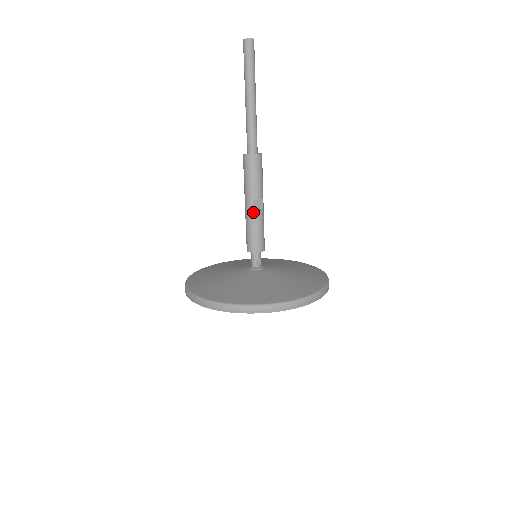
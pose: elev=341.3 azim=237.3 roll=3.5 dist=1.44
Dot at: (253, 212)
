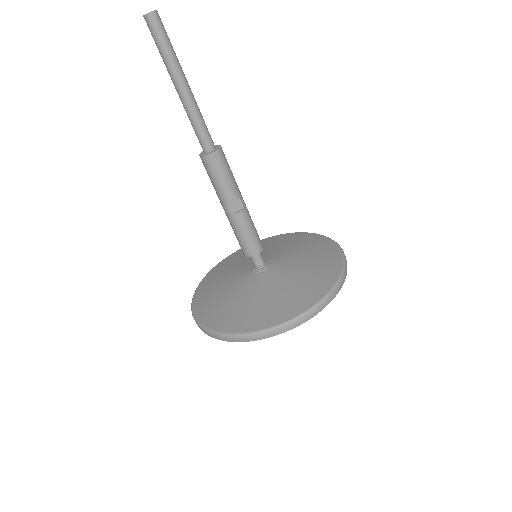
Dot at: (232, 216)
